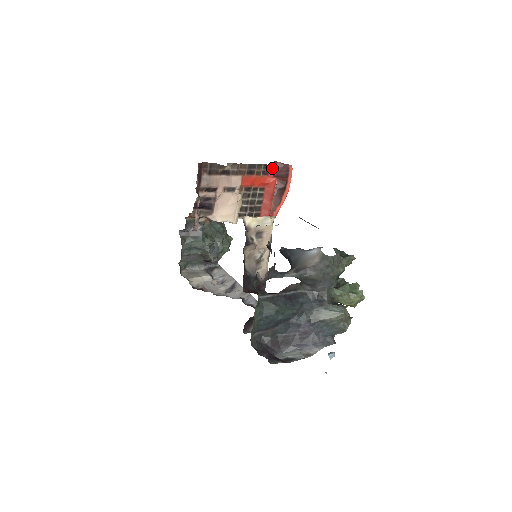
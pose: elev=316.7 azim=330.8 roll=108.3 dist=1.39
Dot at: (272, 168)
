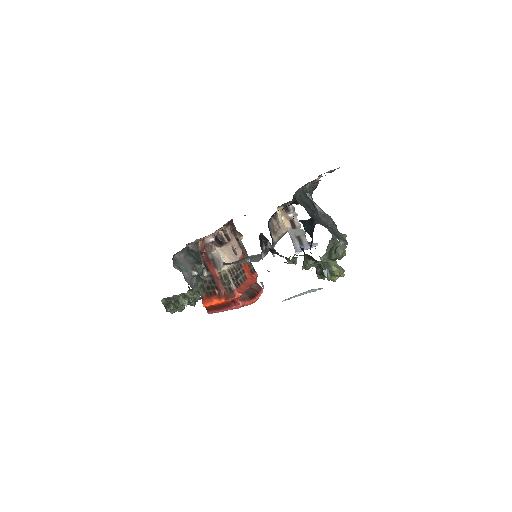
Dot at: (256, 274)
